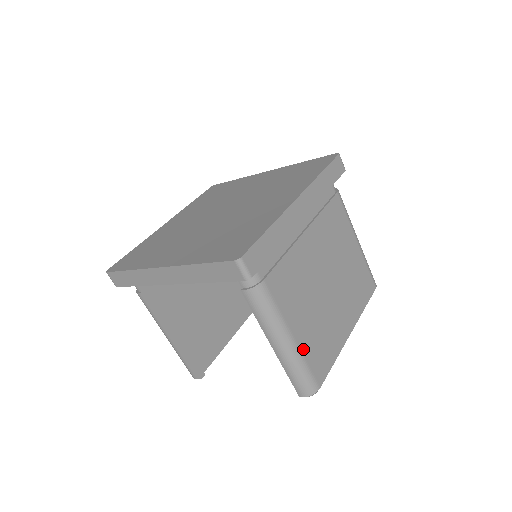
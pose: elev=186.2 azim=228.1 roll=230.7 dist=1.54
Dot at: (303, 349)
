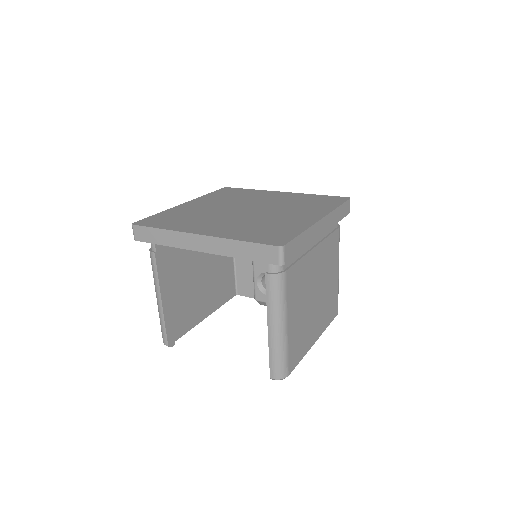
Dot at: (289, 338)
